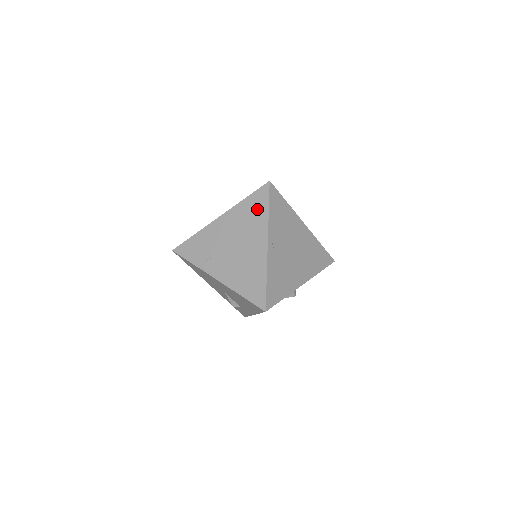
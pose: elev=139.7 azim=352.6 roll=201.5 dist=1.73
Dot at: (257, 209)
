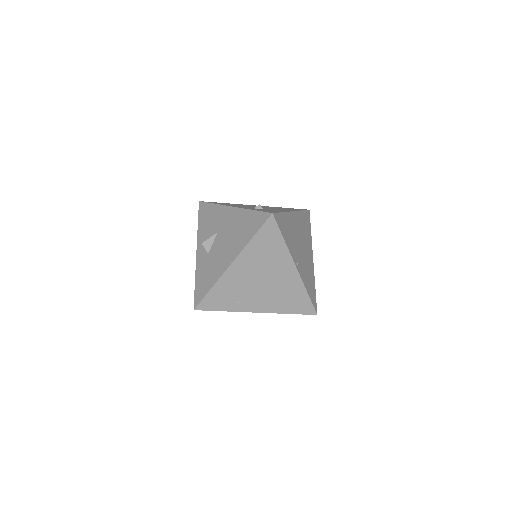
Dot at: (271, 243)
